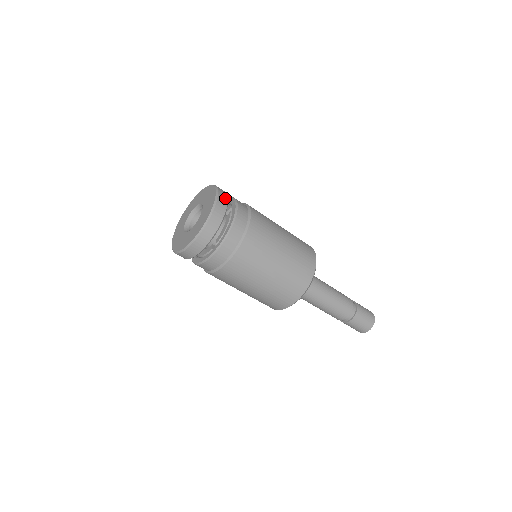
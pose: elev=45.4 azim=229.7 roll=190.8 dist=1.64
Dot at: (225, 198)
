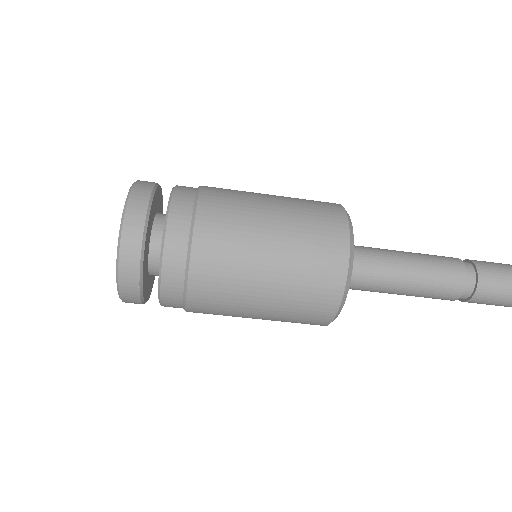
Dot at: (141, 208)
